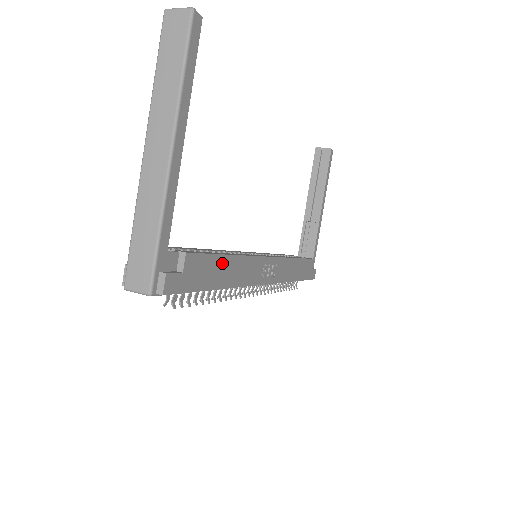
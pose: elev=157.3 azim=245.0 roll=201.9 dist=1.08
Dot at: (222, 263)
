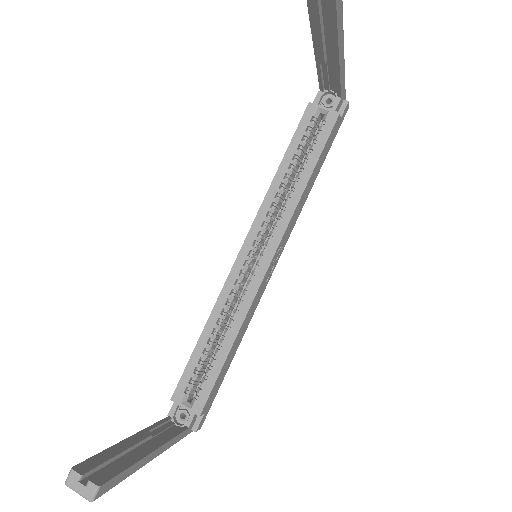
Dot at: (226, 362)
